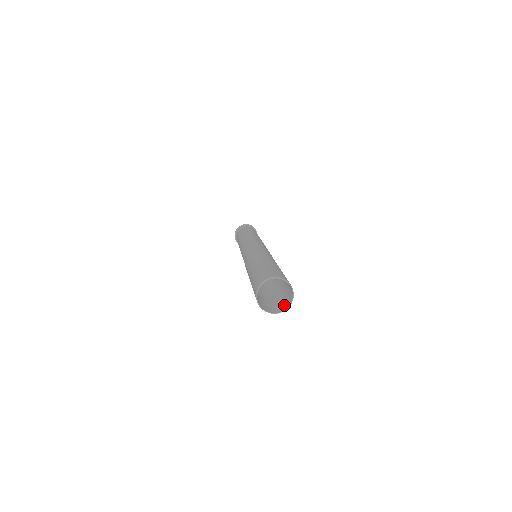
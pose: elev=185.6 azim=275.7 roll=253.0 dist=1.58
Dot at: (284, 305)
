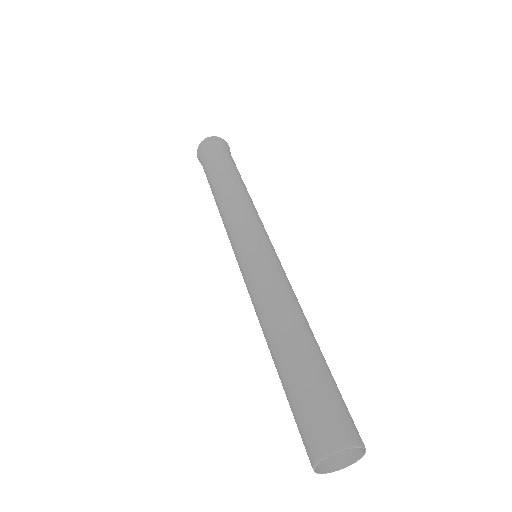
Dot at: occluded
